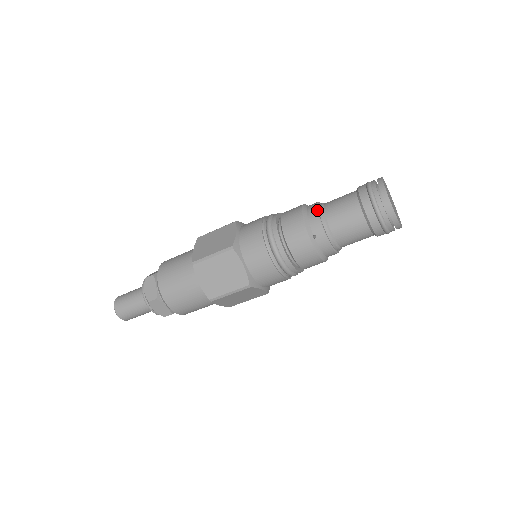
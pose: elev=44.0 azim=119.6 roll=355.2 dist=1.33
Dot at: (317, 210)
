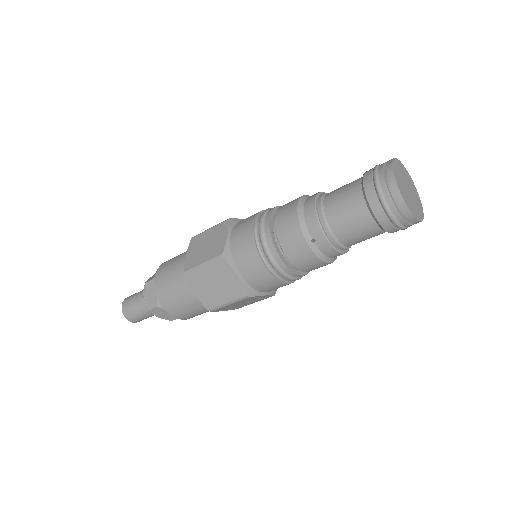
Dot at: (314, 207)
